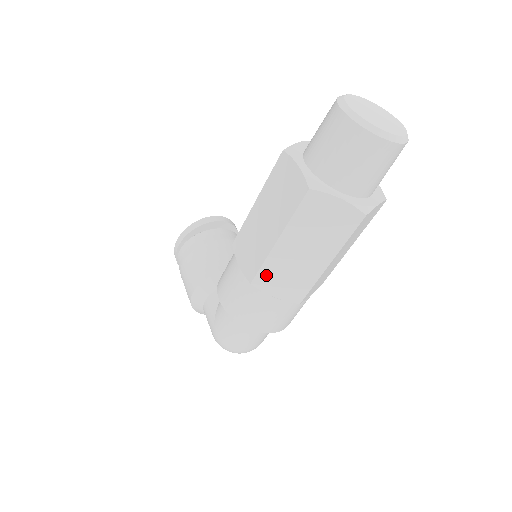
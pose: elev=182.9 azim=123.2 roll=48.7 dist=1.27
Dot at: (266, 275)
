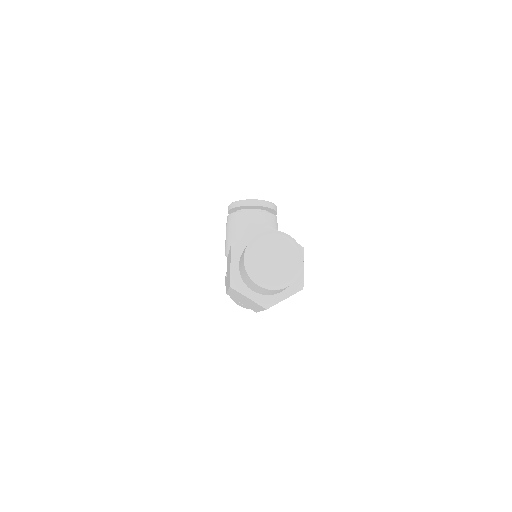
Dot at: (232, 296)
